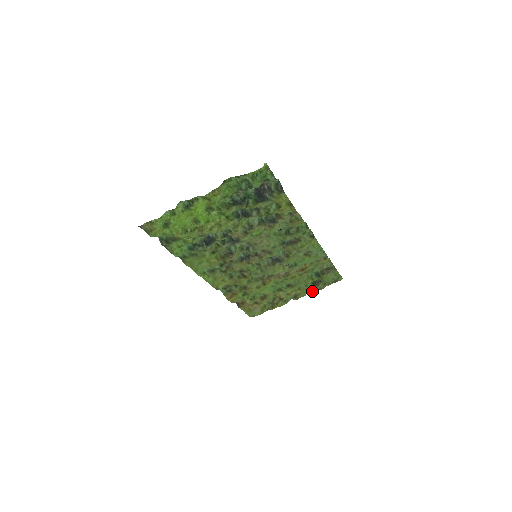
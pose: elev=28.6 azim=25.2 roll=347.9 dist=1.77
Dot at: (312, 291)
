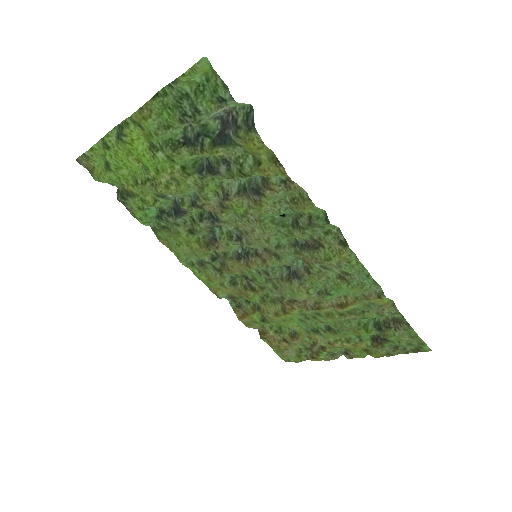
Dot at: (374, 353)
